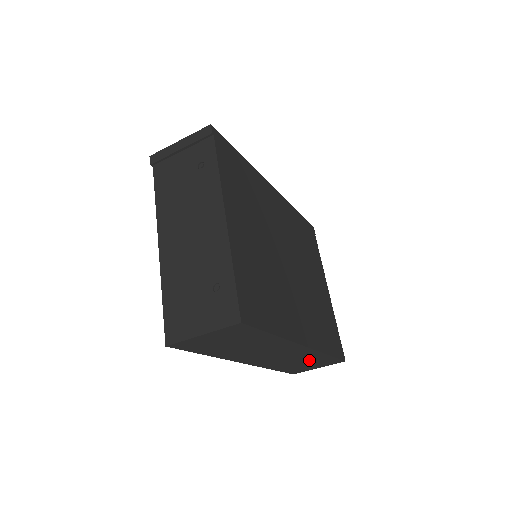
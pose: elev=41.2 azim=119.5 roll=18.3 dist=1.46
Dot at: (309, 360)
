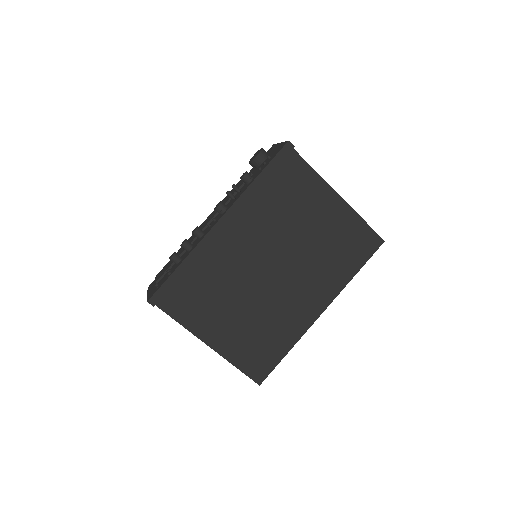
Dot at: occluded
